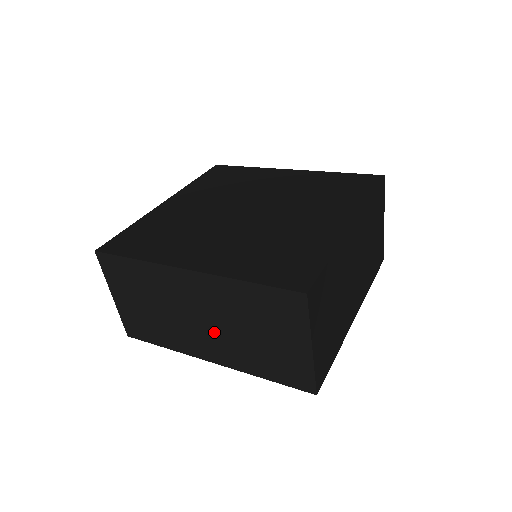
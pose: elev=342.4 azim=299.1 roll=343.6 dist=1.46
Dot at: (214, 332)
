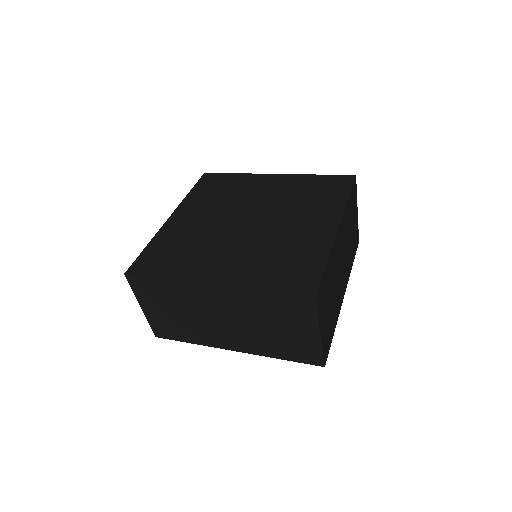
Dot at: (236, 329)
